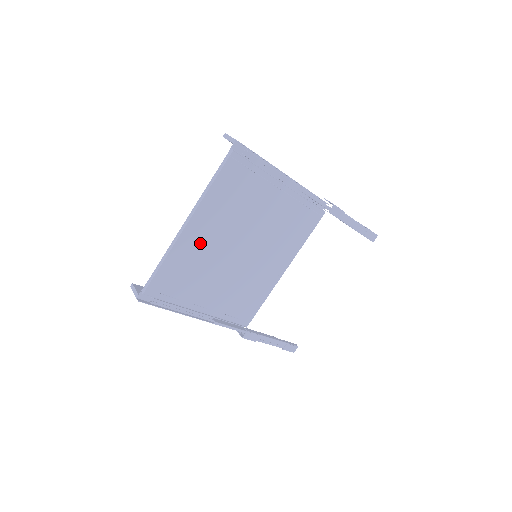
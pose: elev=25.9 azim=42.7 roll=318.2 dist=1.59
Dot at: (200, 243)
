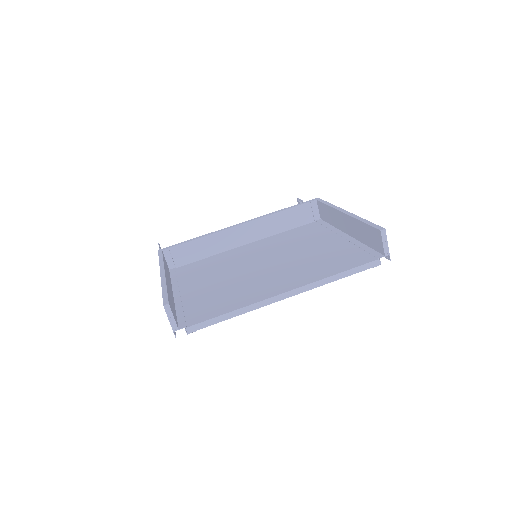
Dot at: occluded
